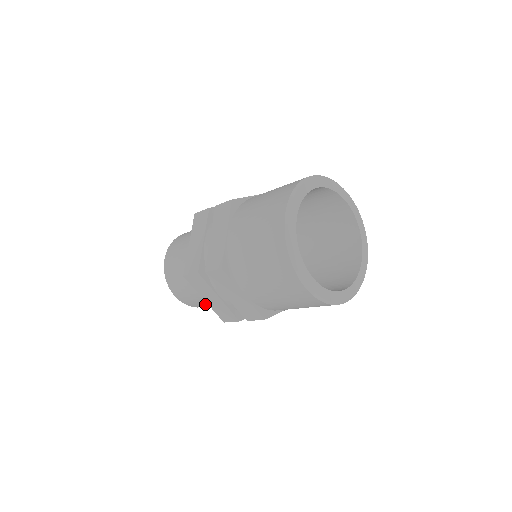
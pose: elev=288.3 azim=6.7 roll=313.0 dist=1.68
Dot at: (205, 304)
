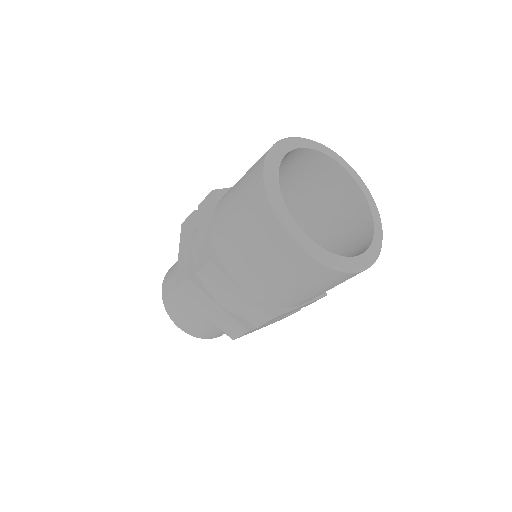
Dot at: occluded
